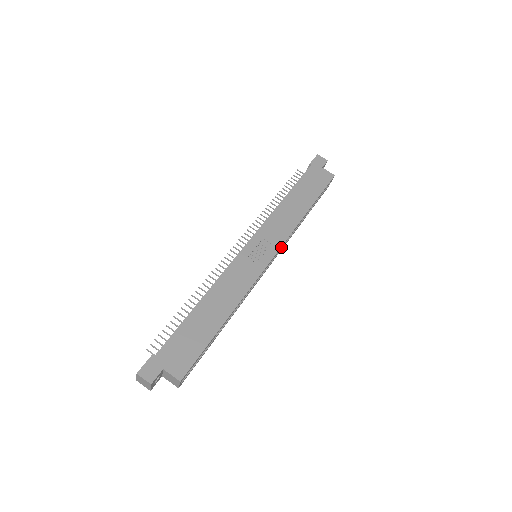
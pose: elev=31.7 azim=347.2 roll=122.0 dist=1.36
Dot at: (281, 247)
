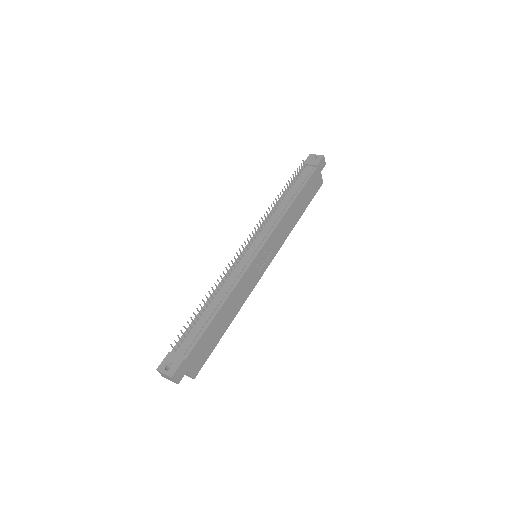
Dot at: (274, 253)
